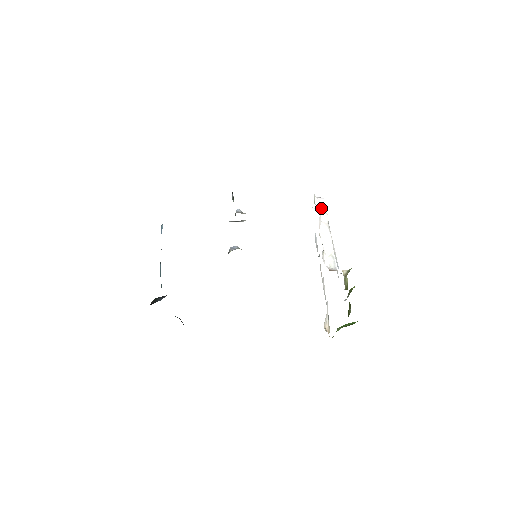
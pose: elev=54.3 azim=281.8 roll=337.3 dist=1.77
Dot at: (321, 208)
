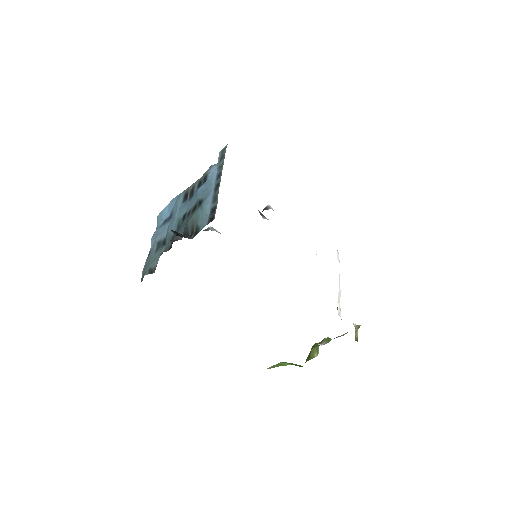
Dot at: (338, 258)
